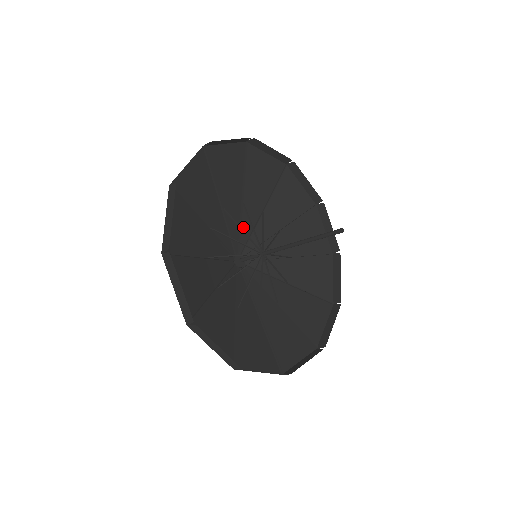
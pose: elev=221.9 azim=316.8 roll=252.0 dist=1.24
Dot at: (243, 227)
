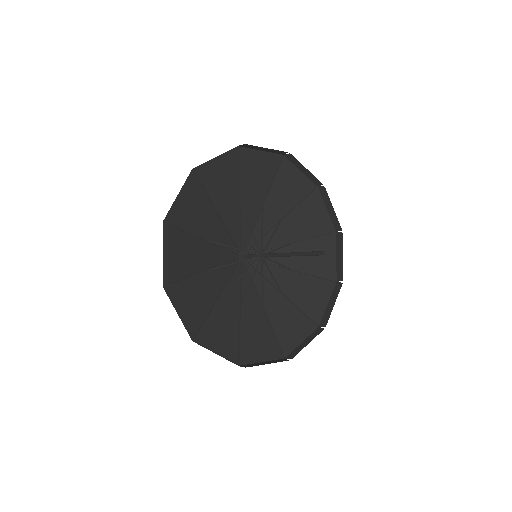
Dot at: (257, 228)
